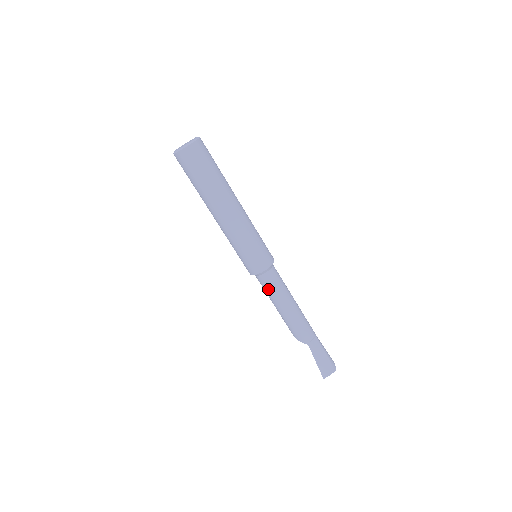
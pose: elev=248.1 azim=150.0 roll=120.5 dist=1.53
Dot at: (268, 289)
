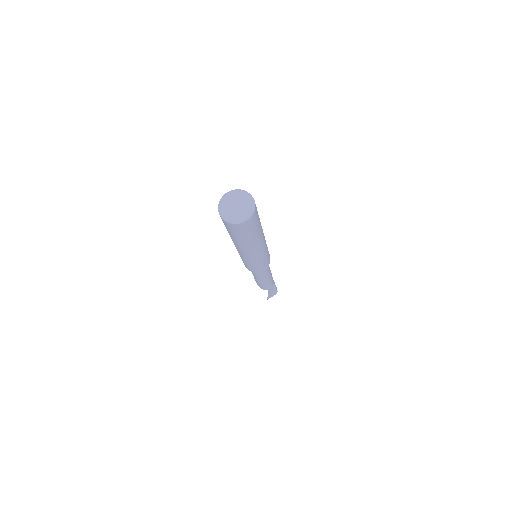
Dot at: (257, 274)
